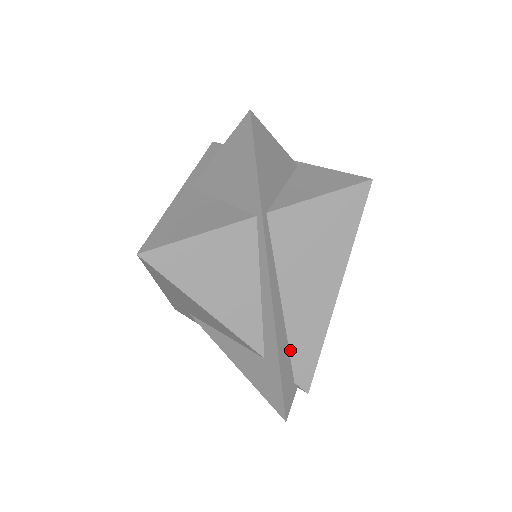
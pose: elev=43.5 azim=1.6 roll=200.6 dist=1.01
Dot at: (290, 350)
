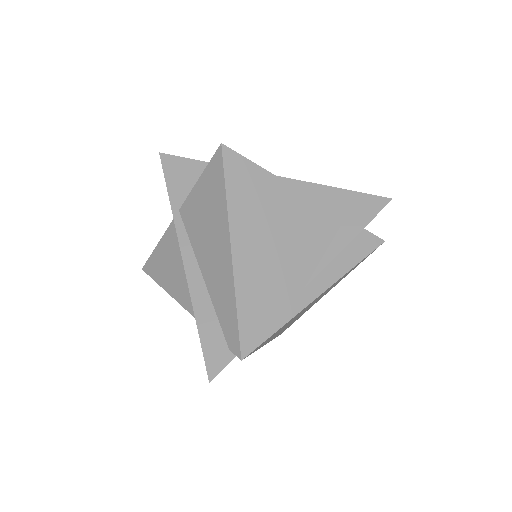
Dot at: (218, 317)
